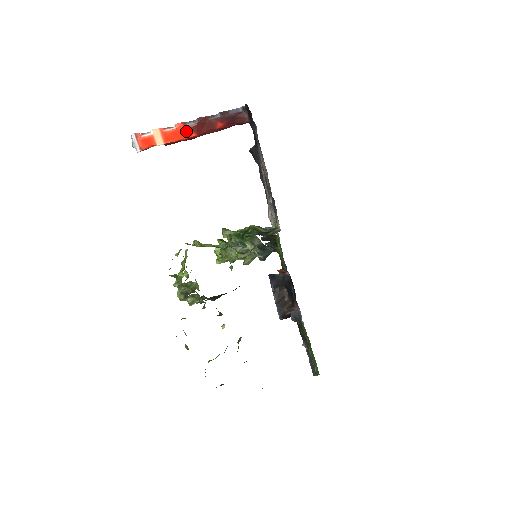
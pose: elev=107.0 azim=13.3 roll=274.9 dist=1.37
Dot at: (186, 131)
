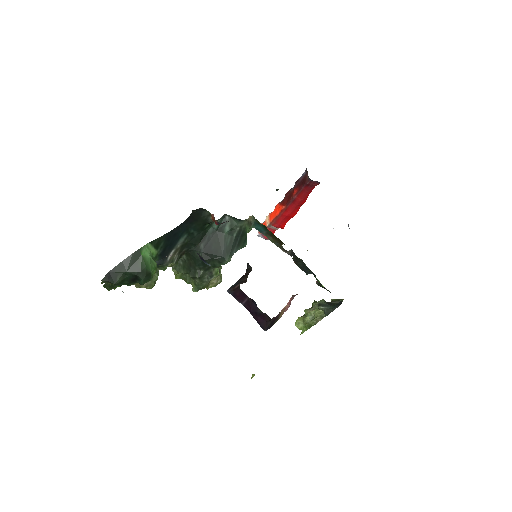
Dot at: (279, 207)
